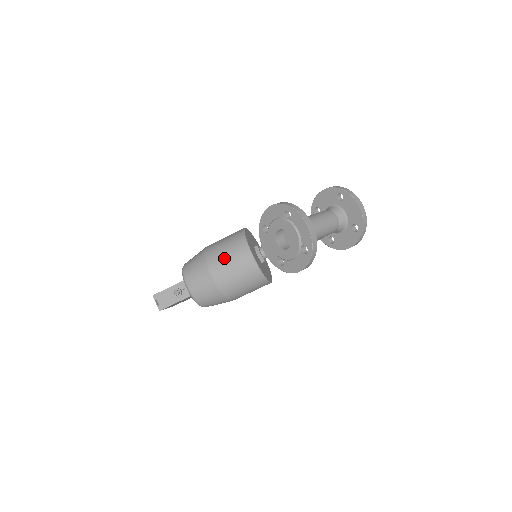
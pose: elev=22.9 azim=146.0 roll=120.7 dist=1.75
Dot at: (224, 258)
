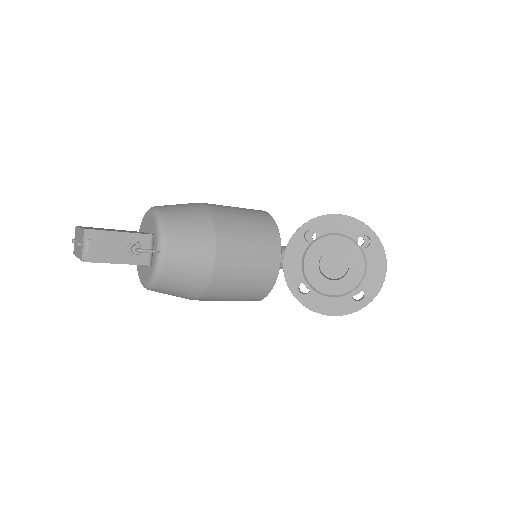
Dot at: (244, 242)
